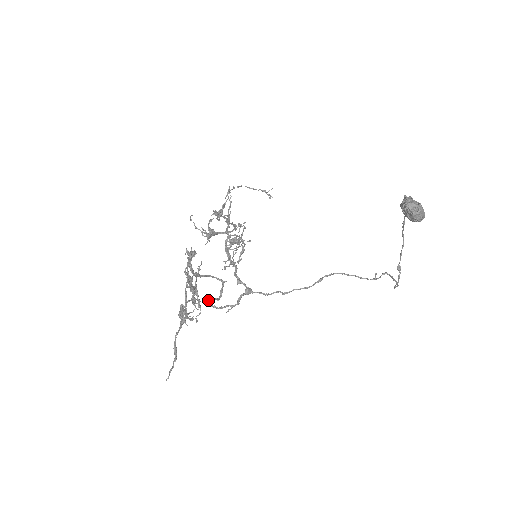
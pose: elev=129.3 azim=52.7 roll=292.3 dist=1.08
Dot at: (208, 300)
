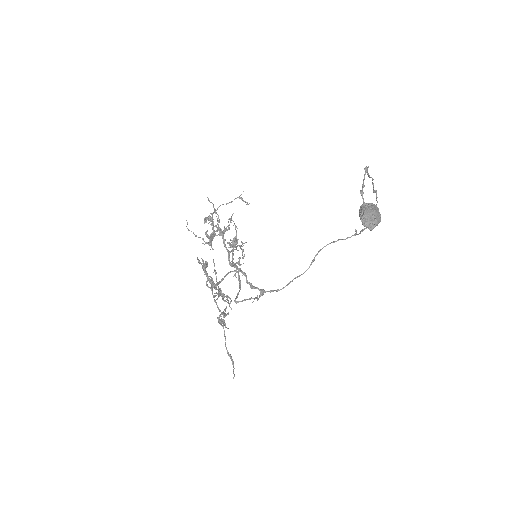
Dot at: (234, 301)
